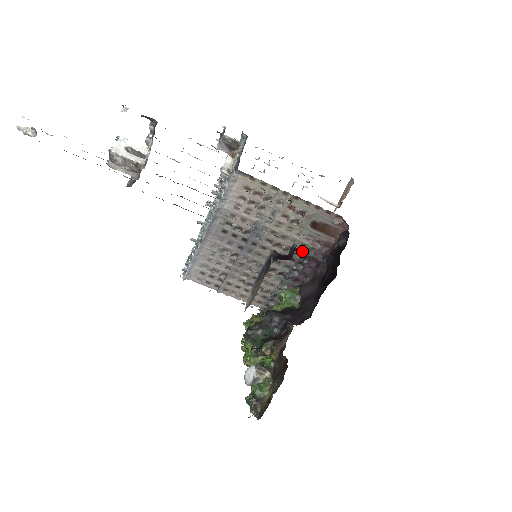
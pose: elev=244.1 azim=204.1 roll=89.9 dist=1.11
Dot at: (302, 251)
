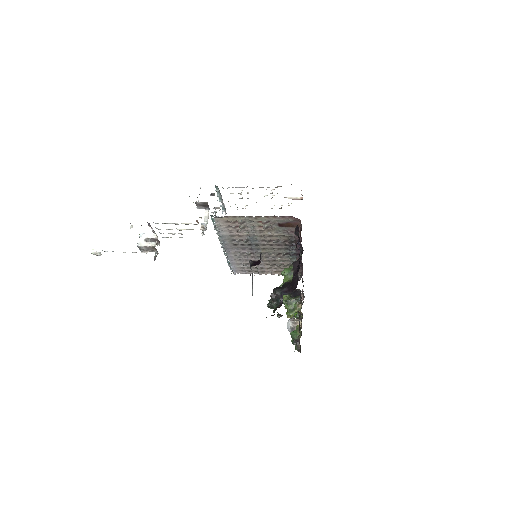
Dot at: (287, 239)
